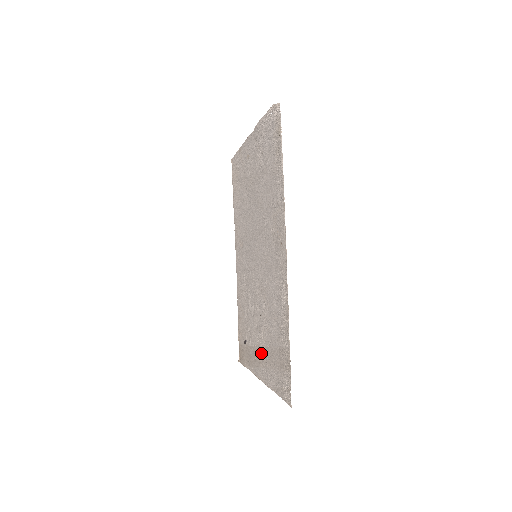
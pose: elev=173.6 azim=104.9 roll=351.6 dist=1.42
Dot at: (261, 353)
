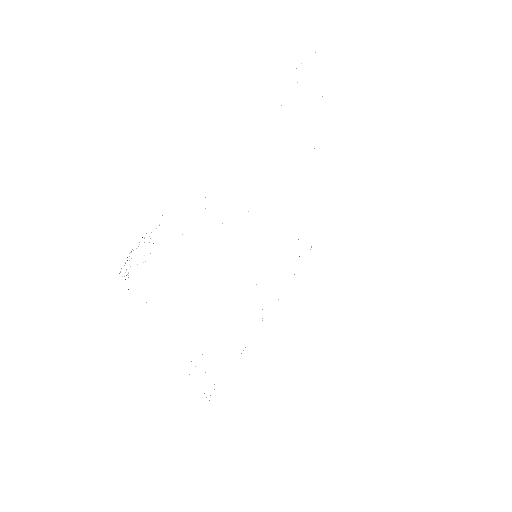
Dot at: occluded
